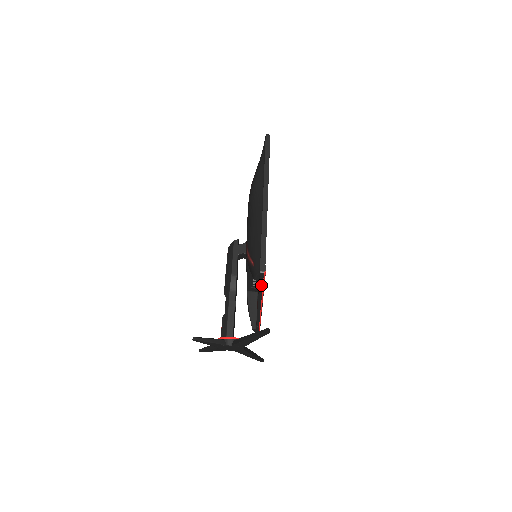
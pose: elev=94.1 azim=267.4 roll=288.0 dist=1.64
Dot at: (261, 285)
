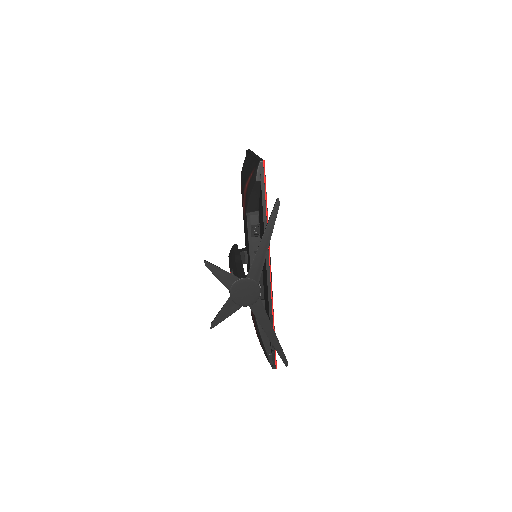
Dot at: (263, 194)
